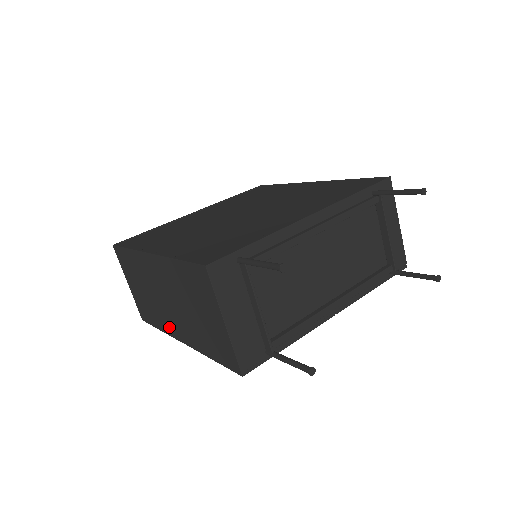
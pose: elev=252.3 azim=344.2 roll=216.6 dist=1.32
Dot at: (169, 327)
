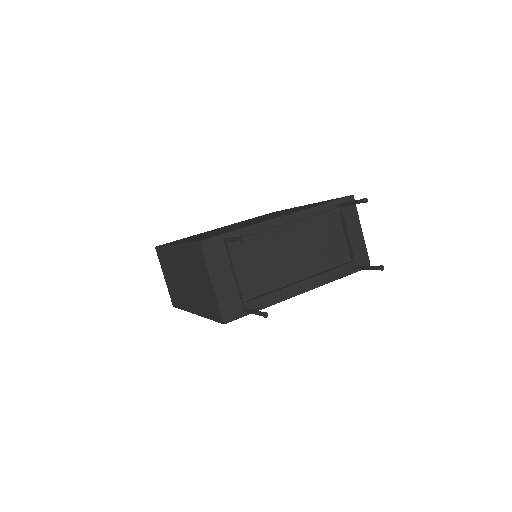
Dot at: (187, 304)
